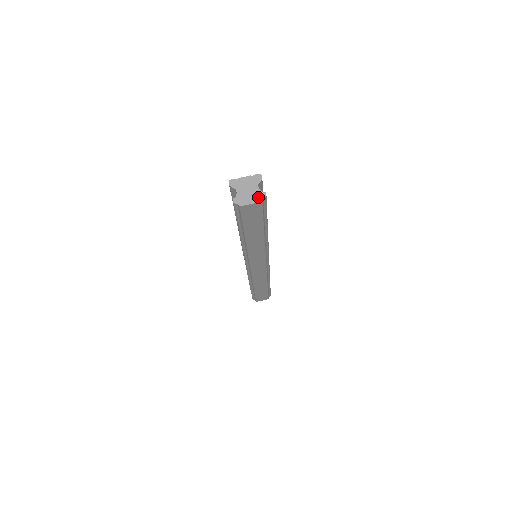
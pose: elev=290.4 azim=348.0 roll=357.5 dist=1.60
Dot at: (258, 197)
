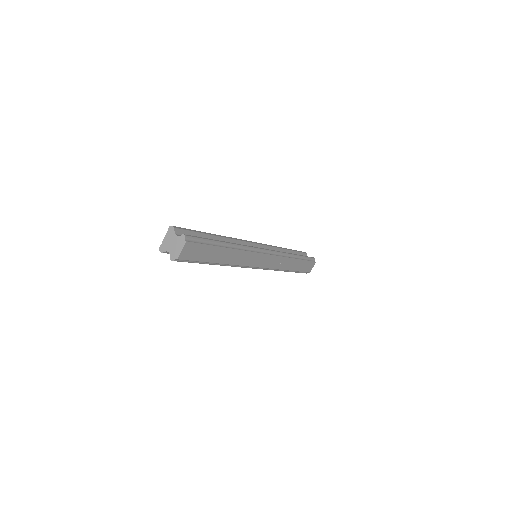
Dot at: (181, 242)
